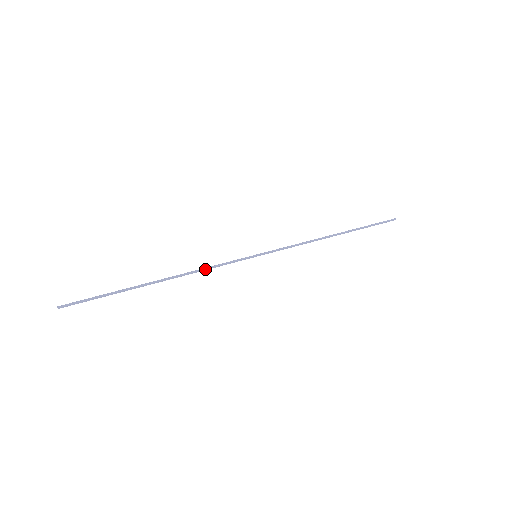
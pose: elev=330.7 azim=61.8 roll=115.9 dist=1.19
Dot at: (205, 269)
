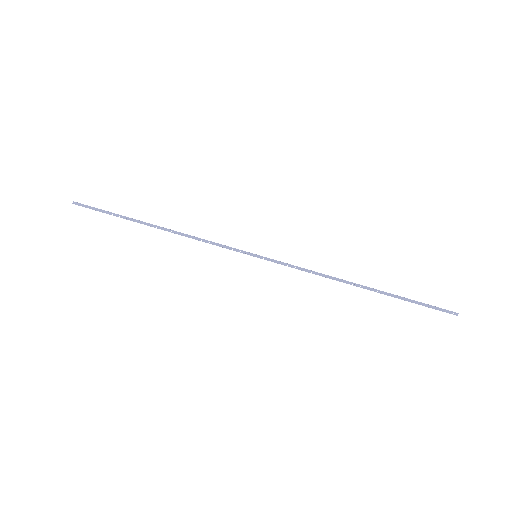
Dot at: (200, 240)
